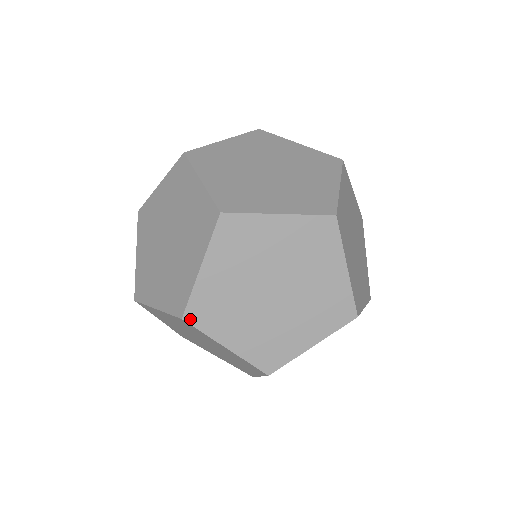
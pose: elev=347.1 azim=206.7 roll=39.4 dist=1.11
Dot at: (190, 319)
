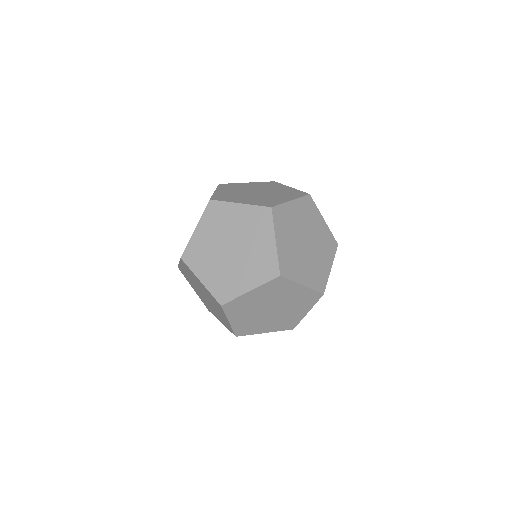
Dot at: (180, 270)
